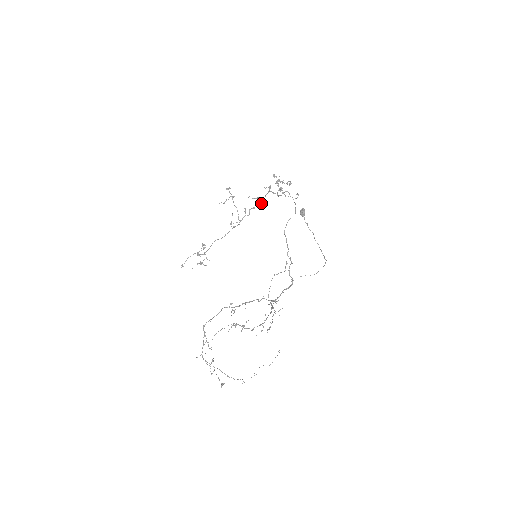
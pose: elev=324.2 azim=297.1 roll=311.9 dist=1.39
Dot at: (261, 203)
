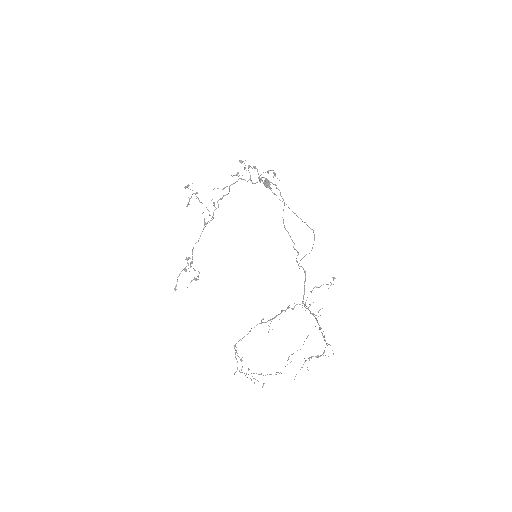
Dot at: (229, 191)
